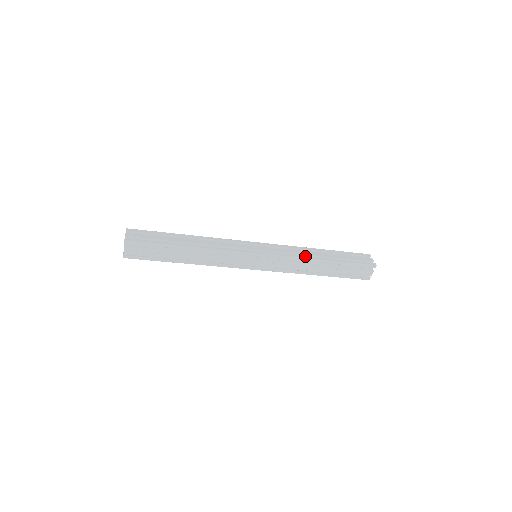
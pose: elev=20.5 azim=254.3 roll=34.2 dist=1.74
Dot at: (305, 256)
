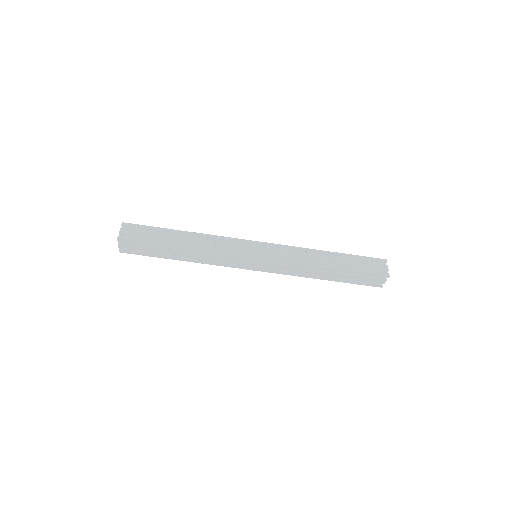
Dot at: (308, 262)
